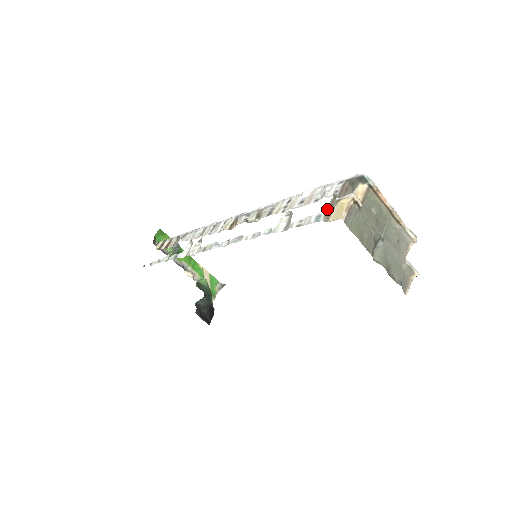
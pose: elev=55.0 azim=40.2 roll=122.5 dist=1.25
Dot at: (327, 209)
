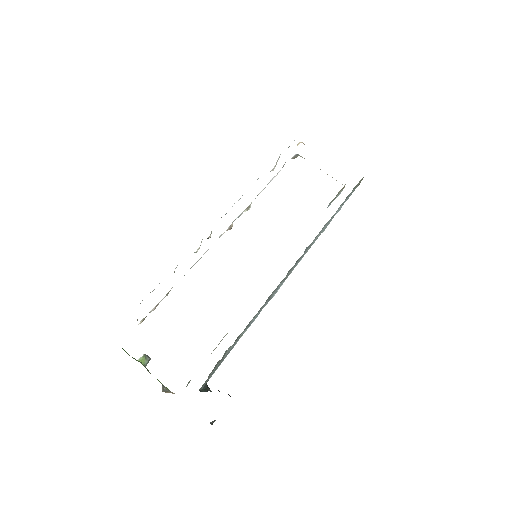
Dot at: occluded
